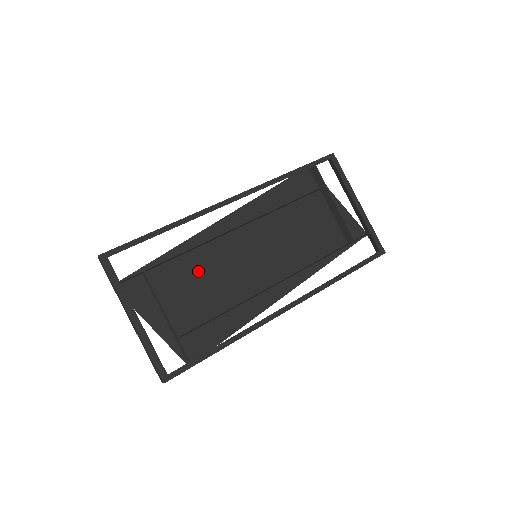
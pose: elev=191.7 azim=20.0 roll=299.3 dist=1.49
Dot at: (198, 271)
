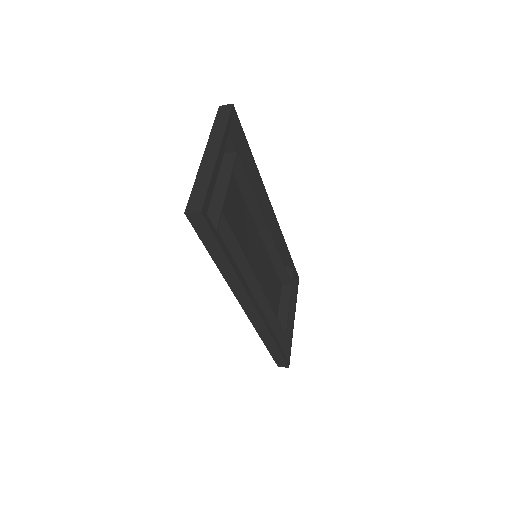
Dot at: (237, 208)
